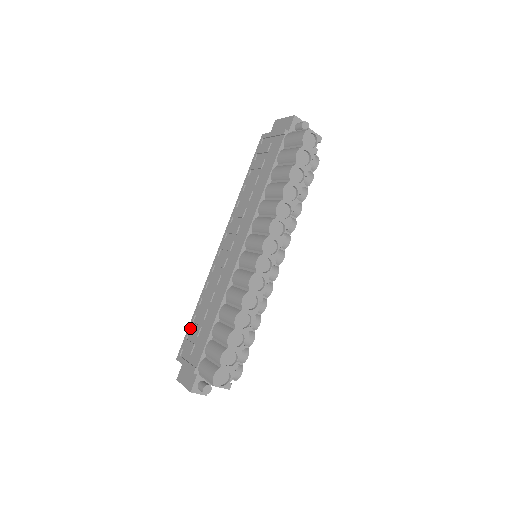
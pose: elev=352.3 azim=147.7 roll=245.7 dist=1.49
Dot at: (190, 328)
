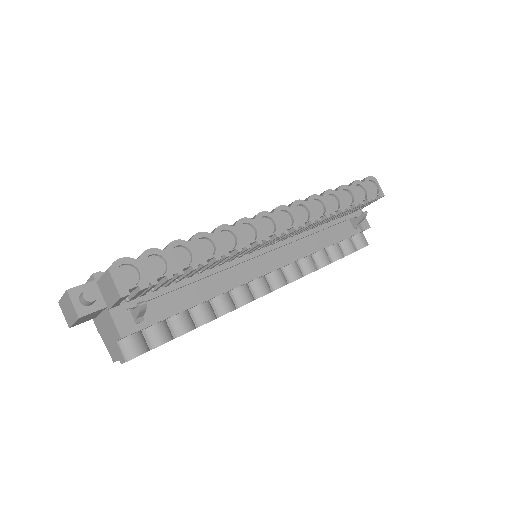
Dot at: occluded
